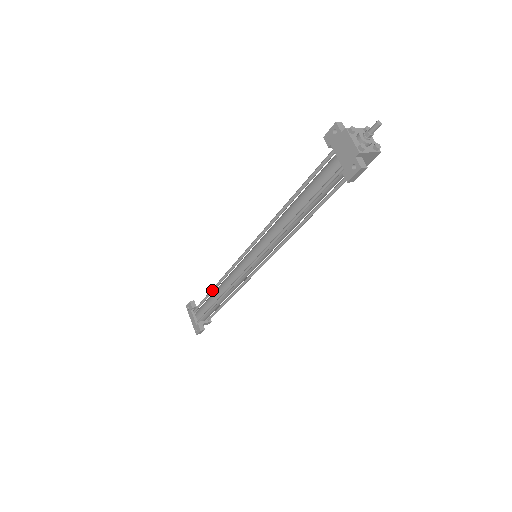
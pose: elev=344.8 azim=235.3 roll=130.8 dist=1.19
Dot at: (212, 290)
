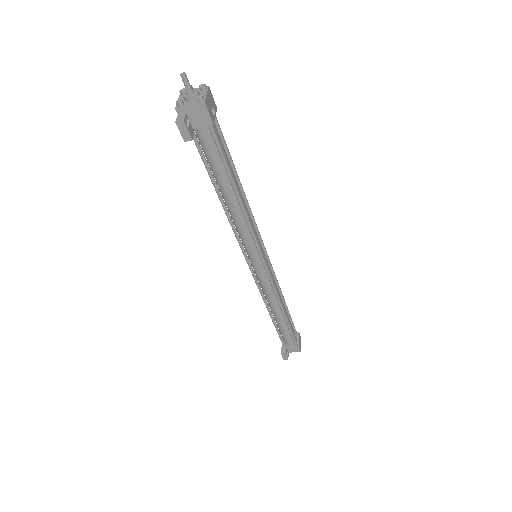
Dot at: occluded
